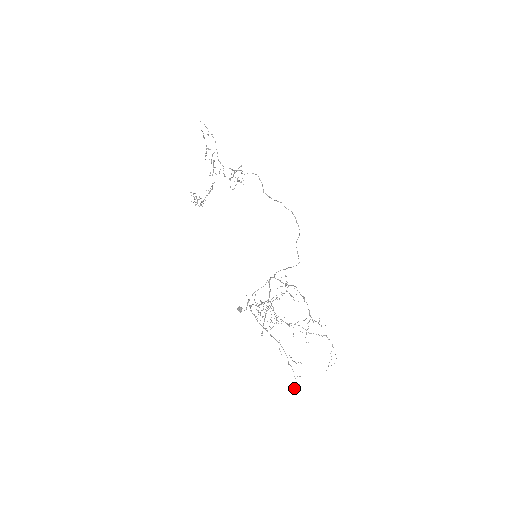
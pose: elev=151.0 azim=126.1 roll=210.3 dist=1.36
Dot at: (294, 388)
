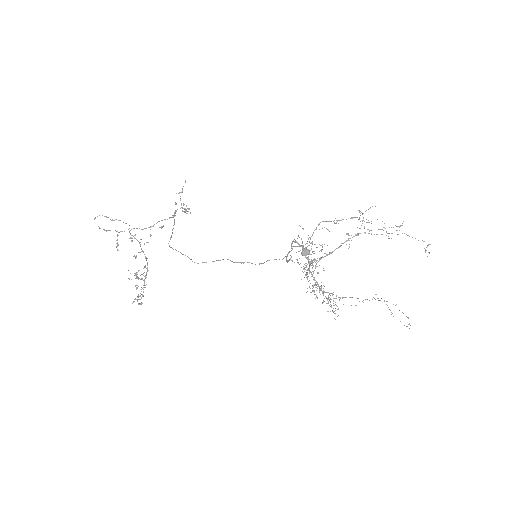
Dot at: occluded
